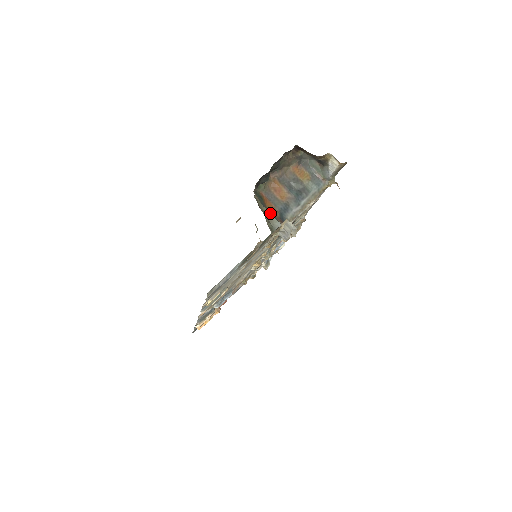
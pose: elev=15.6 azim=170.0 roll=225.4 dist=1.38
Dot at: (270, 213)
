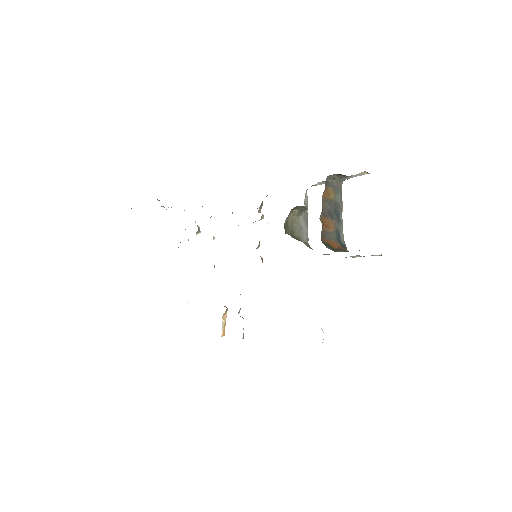
Dot at: (296, 233)
